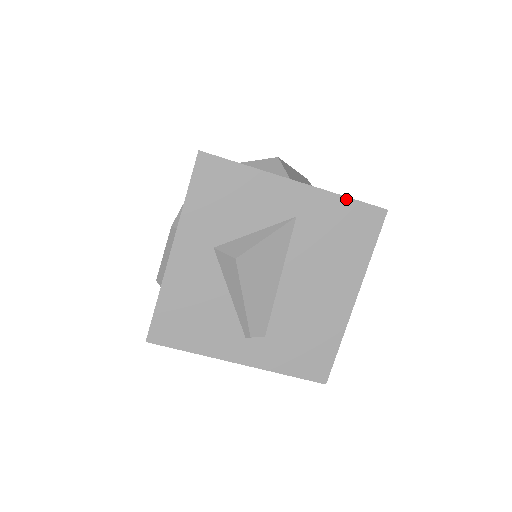
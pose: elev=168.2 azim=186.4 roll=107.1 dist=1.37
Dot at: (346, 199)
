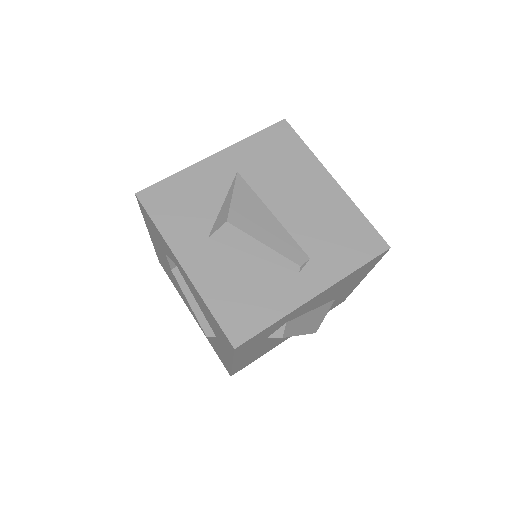
Dot at: (254, 136)
